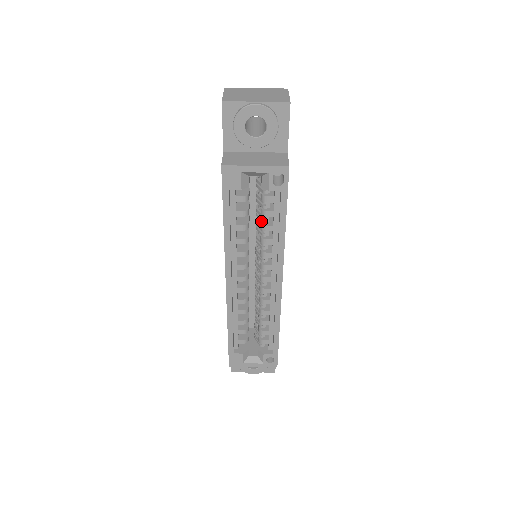
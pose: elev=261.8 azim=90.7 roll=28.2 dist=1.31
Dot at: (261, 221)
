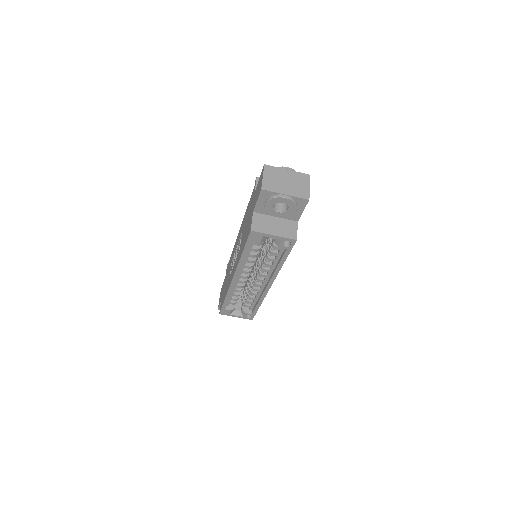
Dot at: (267, 253)
